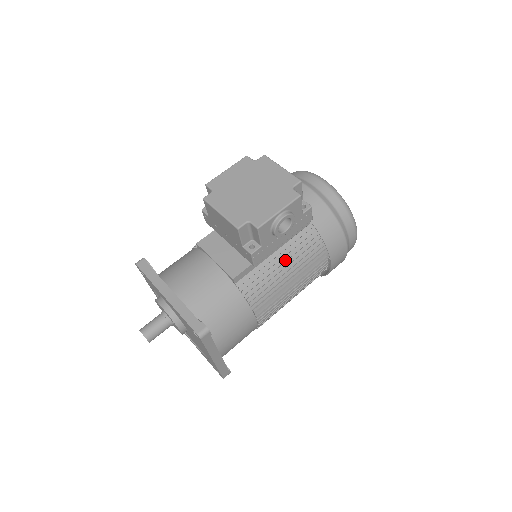
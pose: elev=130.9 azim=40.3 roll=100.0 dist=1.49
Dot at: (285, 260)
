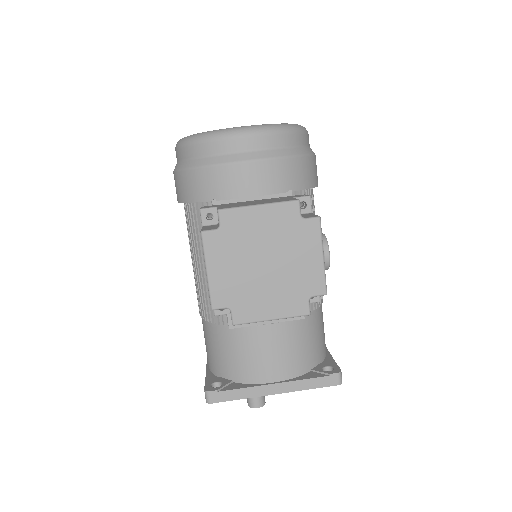
Dot at: occluded
